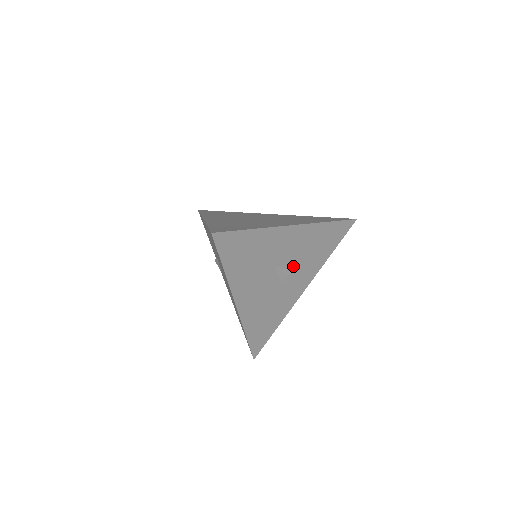
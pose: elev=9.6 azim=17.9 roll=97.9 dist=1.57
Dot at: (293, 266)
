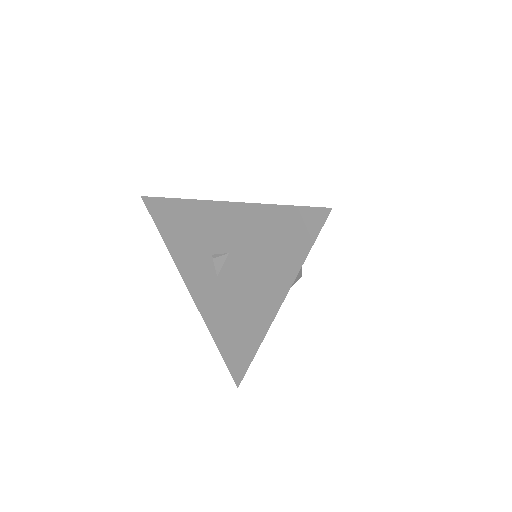
Dot at: occluded
